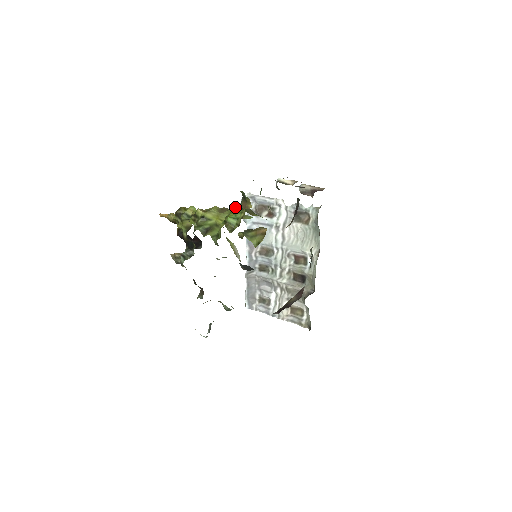
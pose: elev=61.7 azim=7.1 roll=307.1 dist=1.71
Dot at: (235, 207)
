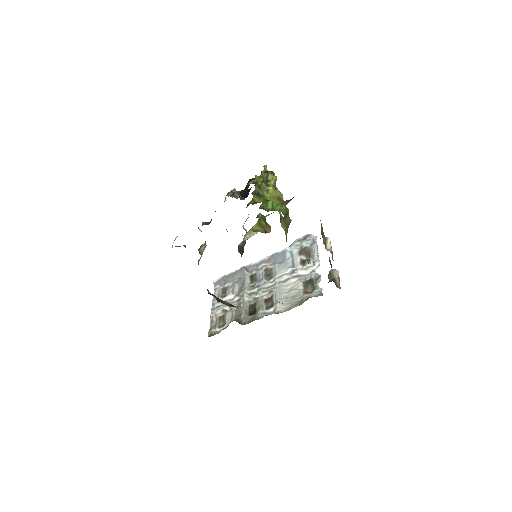
Dot at: occluded
